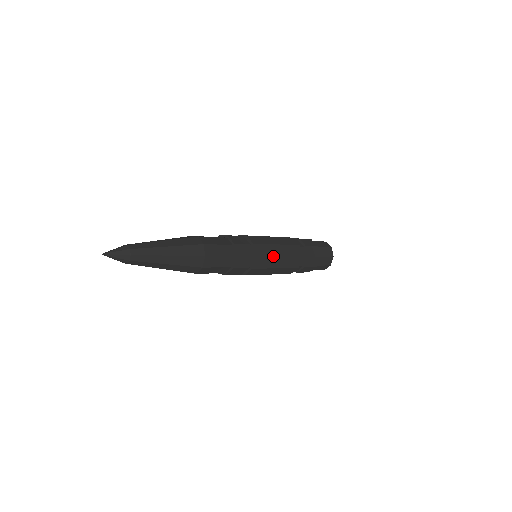
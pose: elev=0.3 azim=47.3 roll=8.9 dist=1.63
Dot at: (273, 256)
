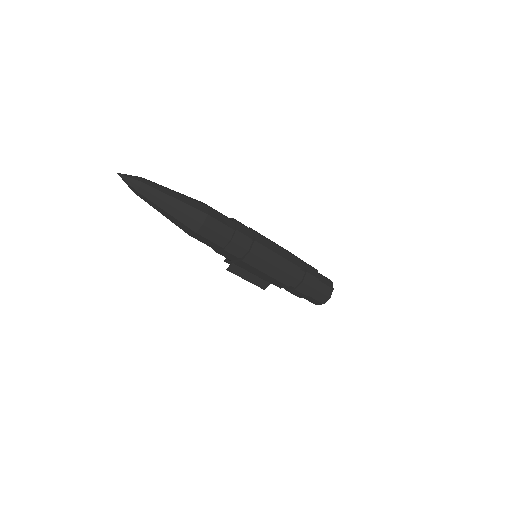
Dot at: (272, 250)
